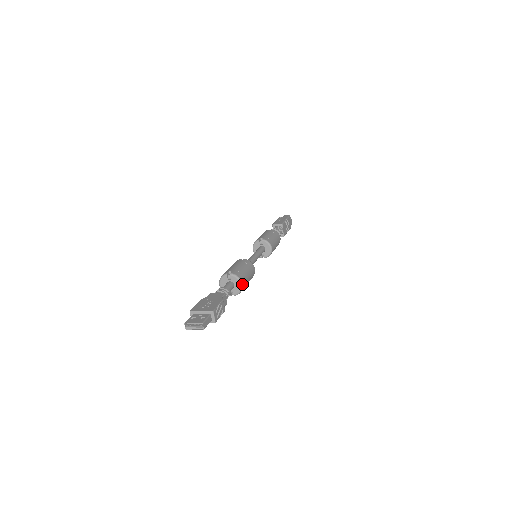
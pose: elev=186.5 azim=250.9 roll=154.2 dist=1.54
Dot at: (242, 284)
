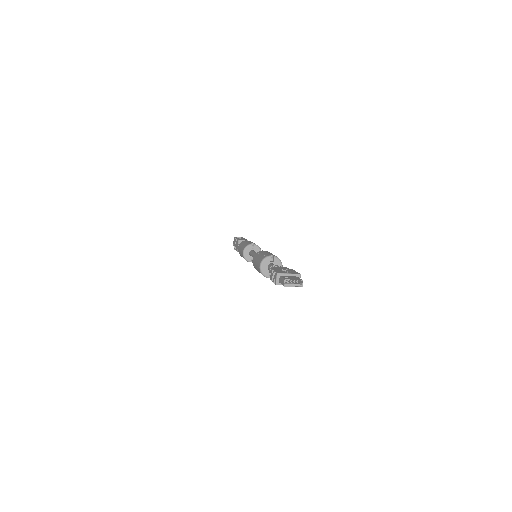
Dot at: occluded
